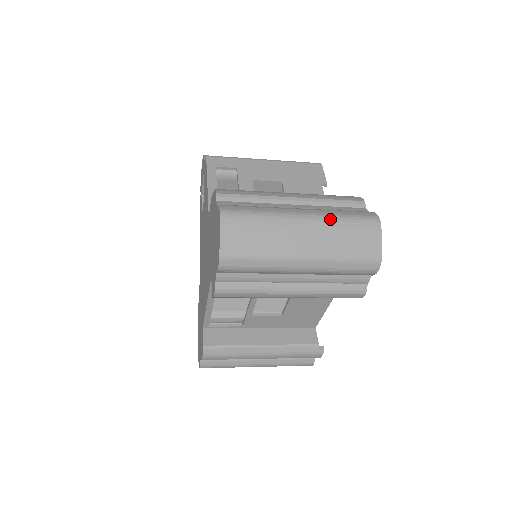
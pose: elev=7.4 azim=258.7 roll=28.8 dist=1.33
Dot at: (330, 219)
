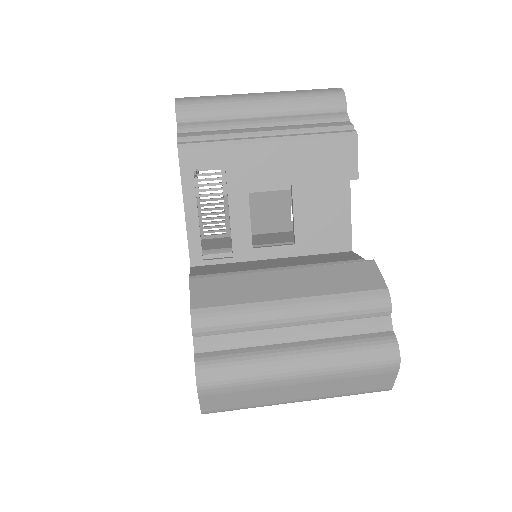
Dot at: (335, 371)
